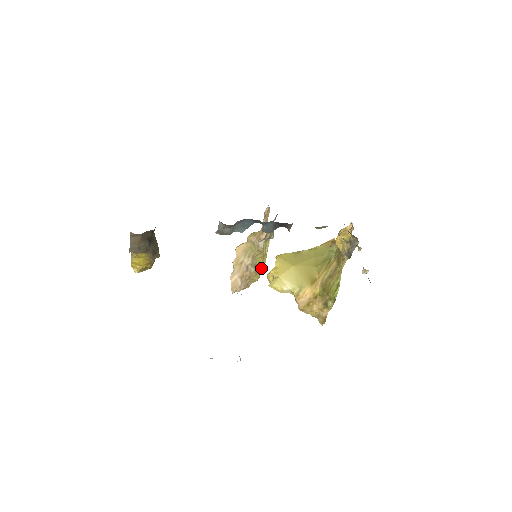
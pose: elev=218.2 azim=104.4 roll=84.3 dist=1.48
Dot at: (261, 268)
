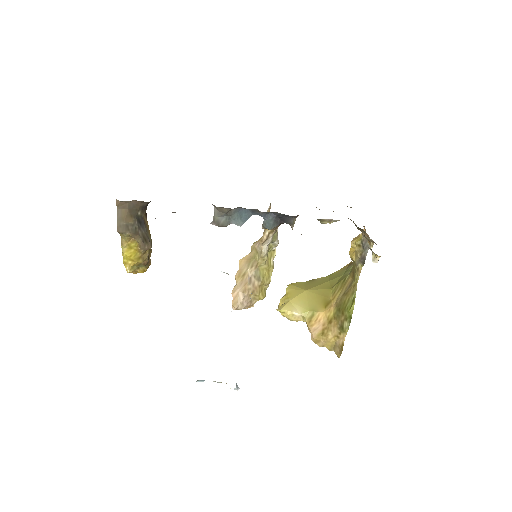
Dot at: (267, 284)
